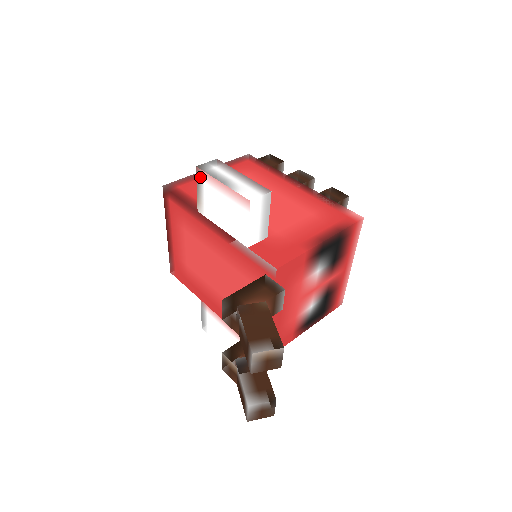
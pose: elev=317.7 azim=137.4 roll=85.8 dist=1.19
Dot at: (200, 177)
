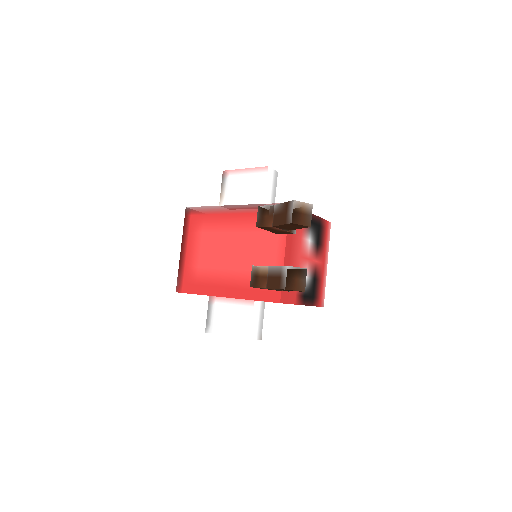
Dot at: (226, 176)
